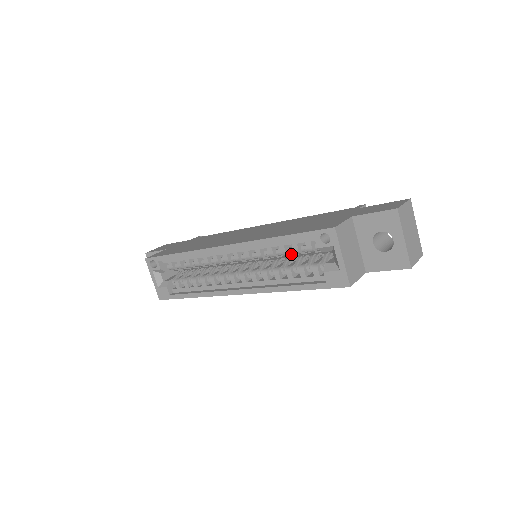
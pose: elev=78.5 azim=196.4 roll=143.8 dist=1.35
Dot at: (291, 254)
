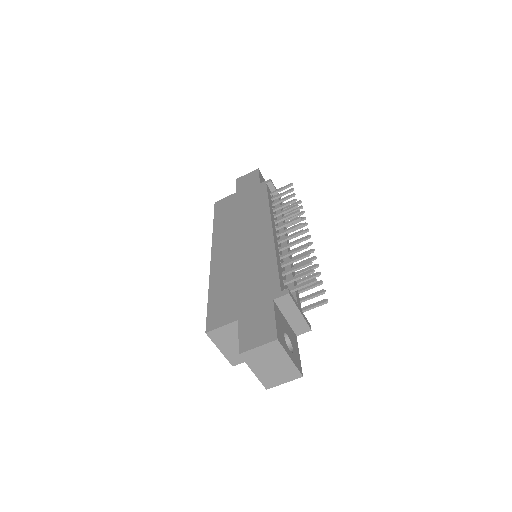
Dot at: occluded
